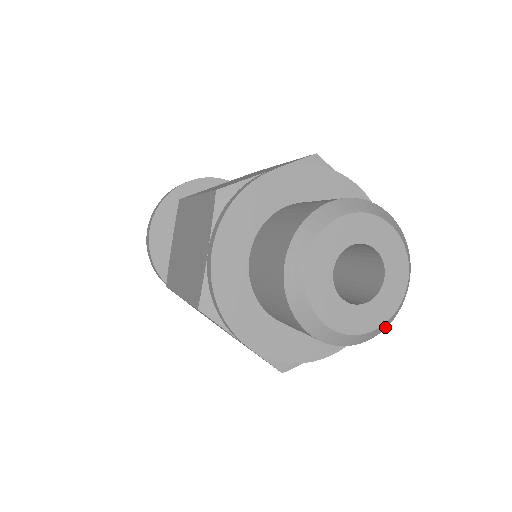
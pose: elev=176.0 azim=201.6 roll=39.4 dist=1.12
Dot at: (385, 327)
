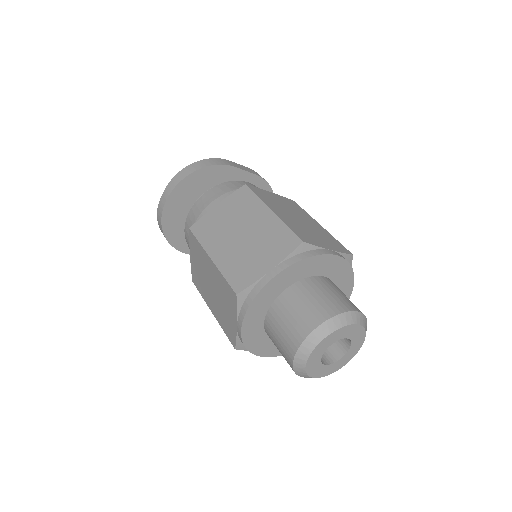
Dot at: occluded
